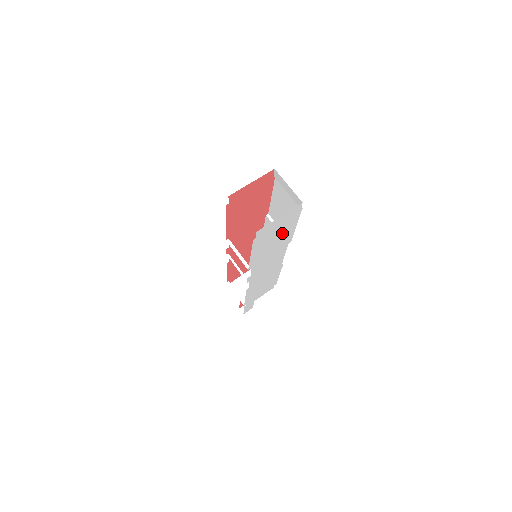
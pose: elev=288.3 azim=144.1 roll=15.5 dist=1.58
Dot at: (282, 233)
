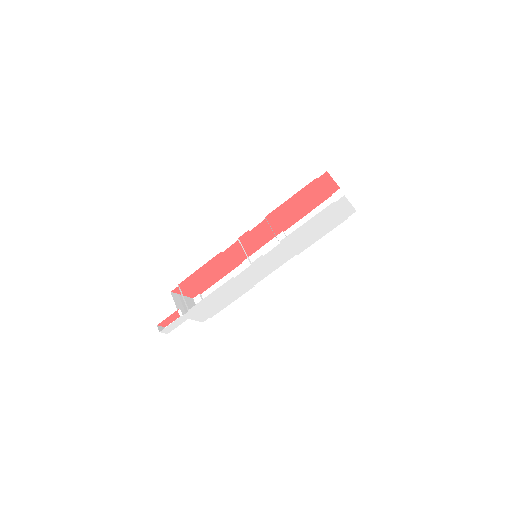
Dot at: (321, 229)
